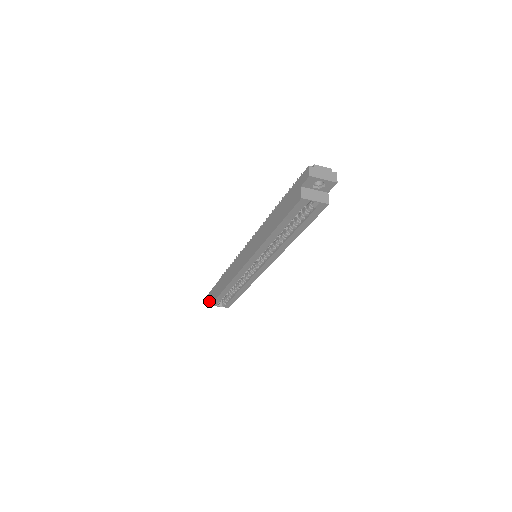
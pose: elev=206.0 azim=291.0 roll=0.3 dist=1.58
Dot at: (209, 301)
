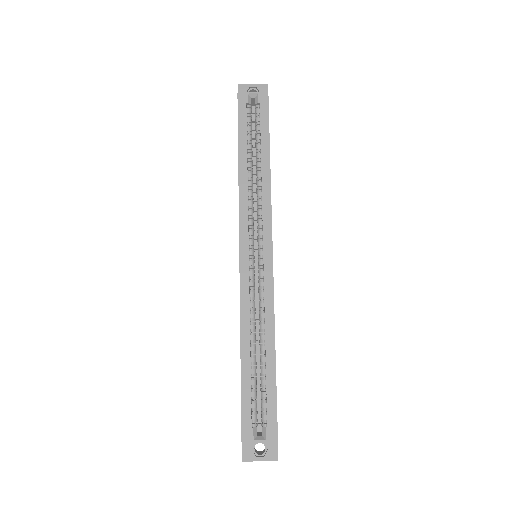
Dot at: (245, 461)
